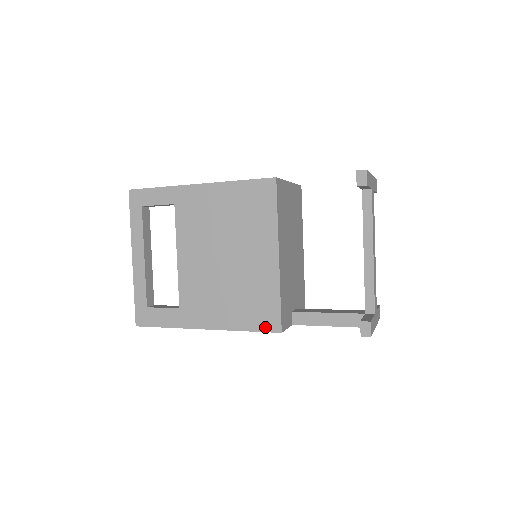
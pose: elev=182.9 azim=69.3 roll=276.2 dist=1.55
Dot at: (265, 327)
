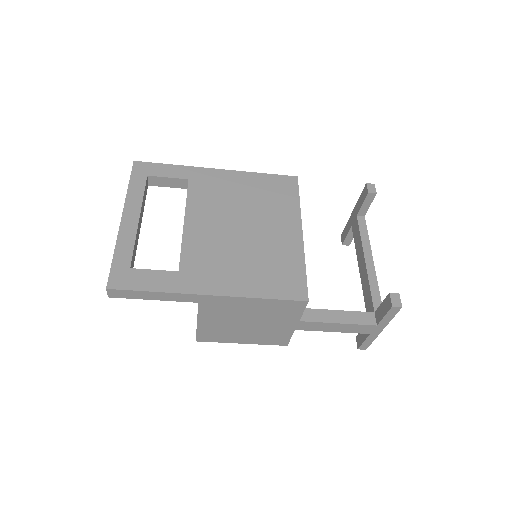
Dot at: (289, 295)
